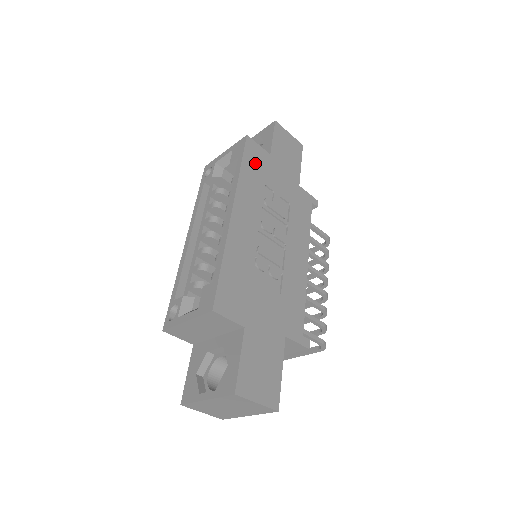
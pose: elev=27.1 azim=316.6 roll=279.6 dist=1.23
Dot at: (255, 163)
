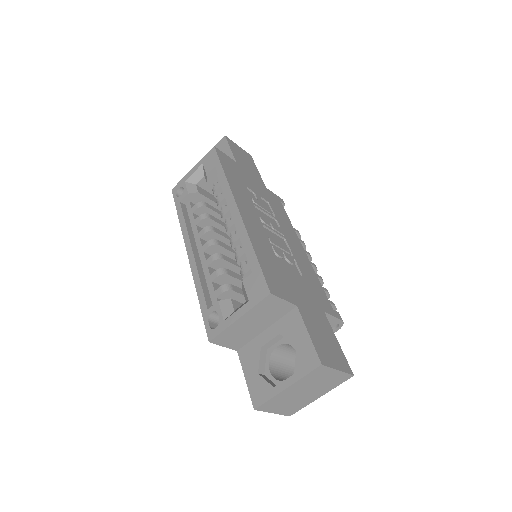
Dot at: (231, 169)
